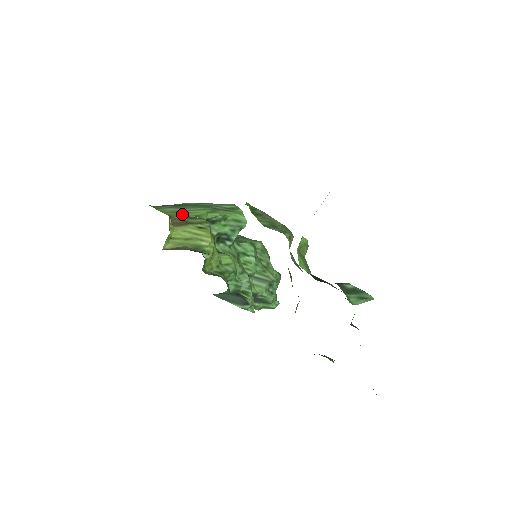
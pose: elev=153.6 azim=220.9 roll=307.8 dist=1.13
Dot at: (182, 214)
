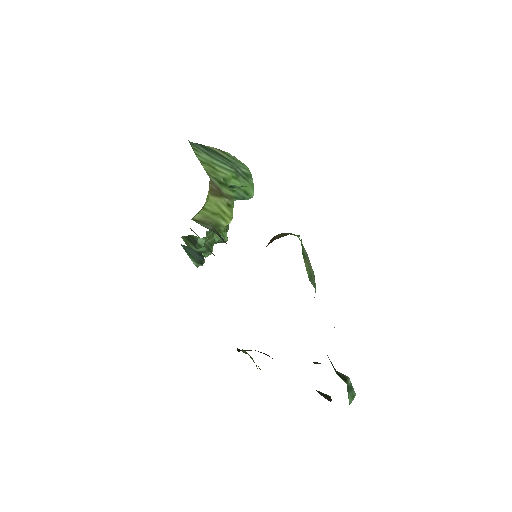
Dot at: (215, 172)
